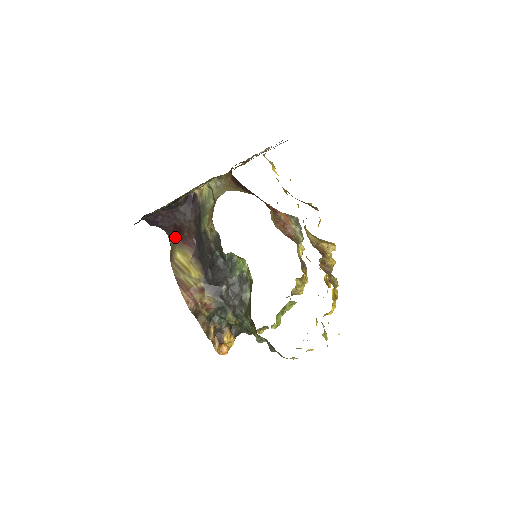
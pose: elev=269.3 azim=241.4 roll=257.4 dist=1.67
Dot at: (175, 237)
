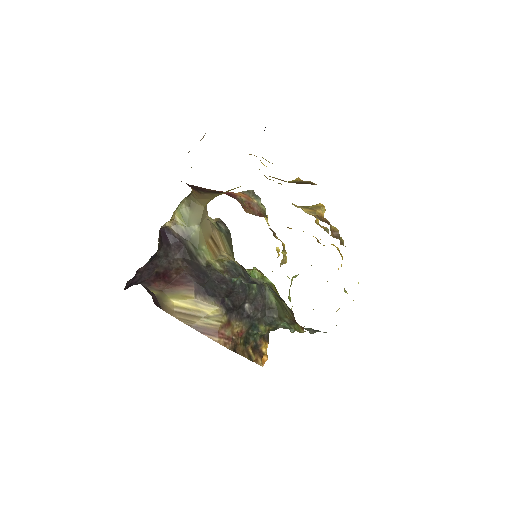
Dot at: (160, 285)
